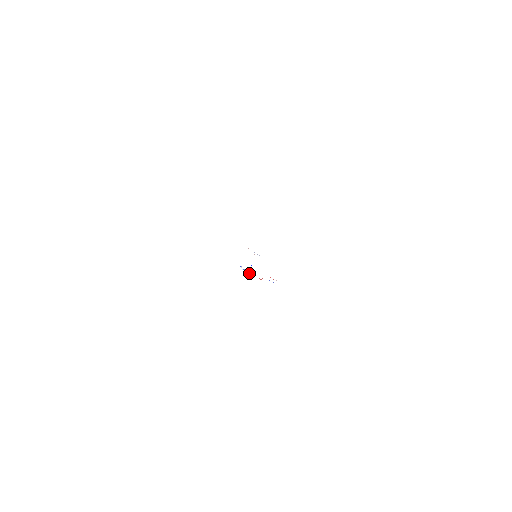
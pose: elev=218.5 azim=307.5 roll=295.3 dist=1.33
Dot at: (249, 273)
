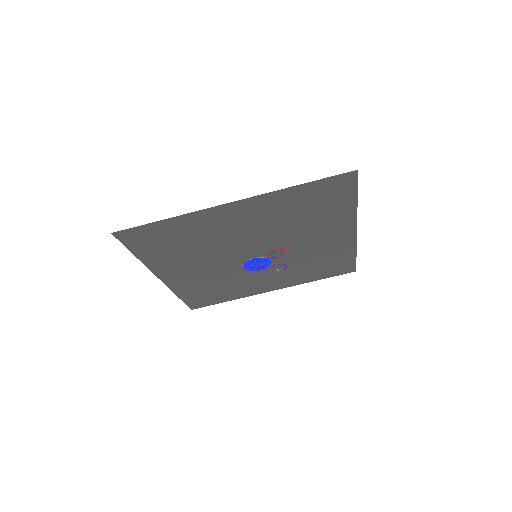
Dot at: (252, 262)
